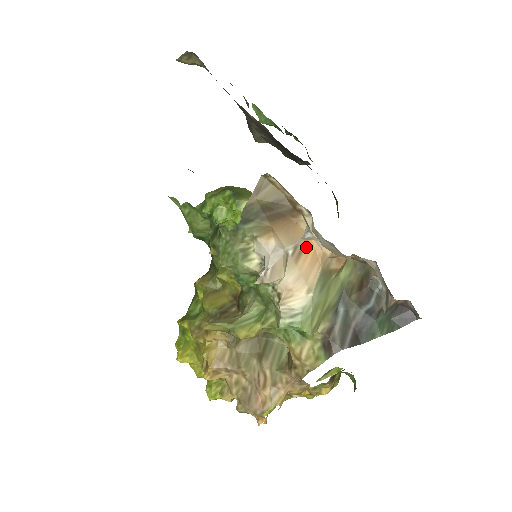
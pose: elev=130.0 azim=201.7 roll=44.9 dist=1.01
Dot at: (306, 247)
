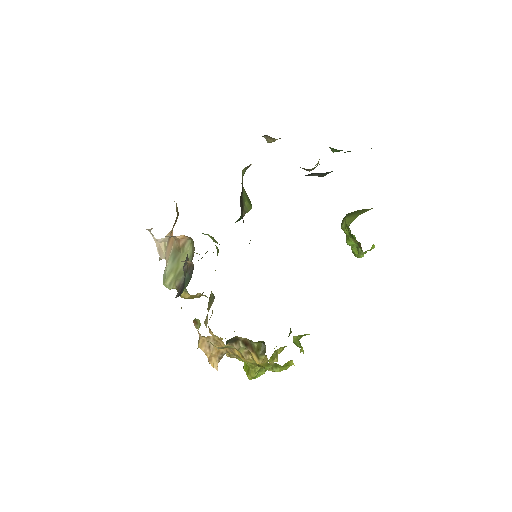
Dot at: occluded
